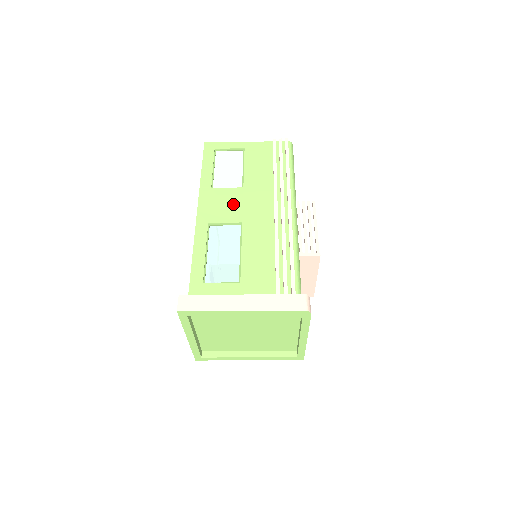
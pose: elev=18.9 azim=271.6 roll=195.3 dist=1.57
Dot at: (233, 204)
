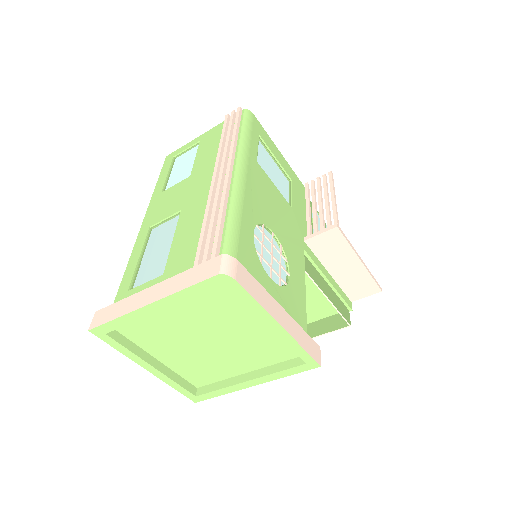
Dot at: (176, 197)
